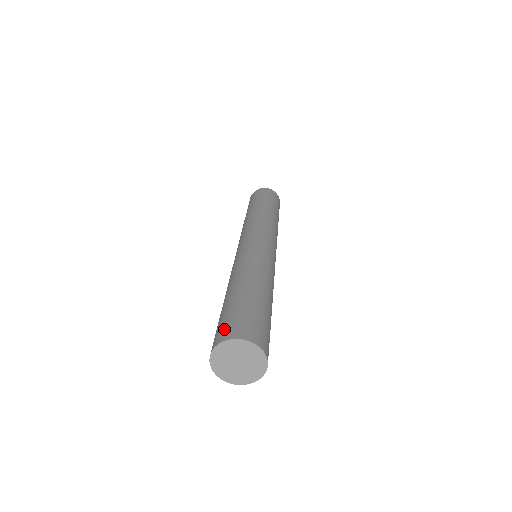
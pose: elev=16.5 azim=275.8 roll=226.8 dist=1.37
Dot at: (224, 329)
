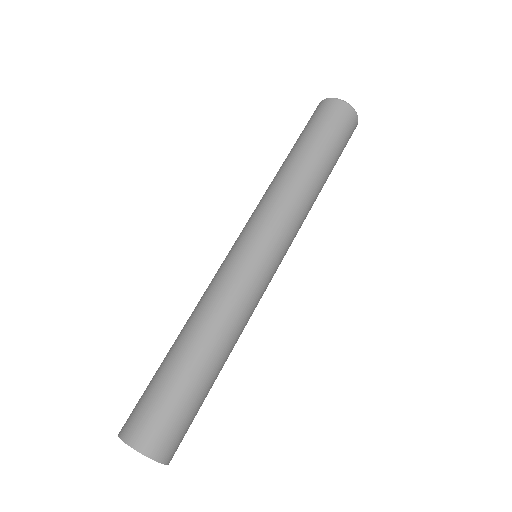
Dot at: (132, 418)
